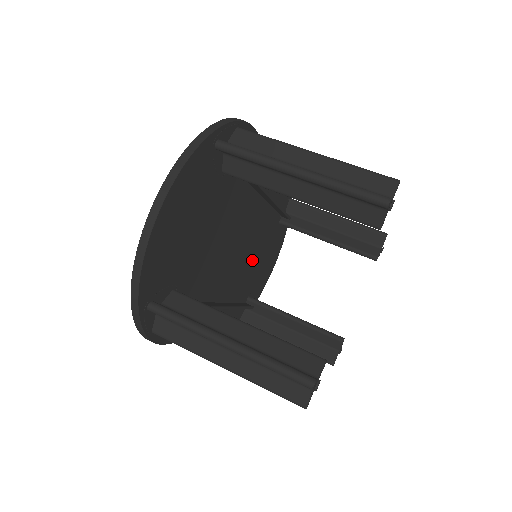
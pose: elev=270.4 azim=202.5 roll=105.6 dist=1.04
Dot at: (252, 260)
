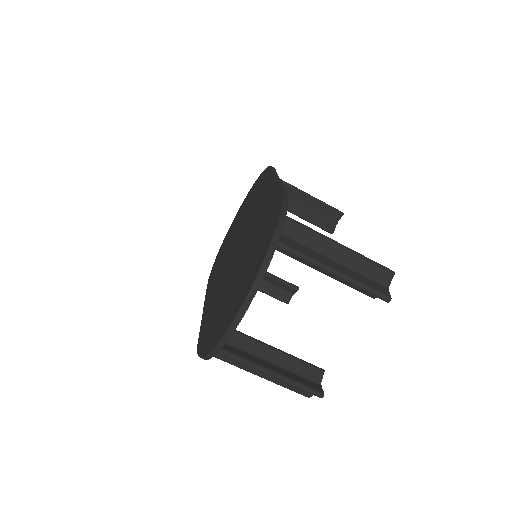
Dot at: occluded
